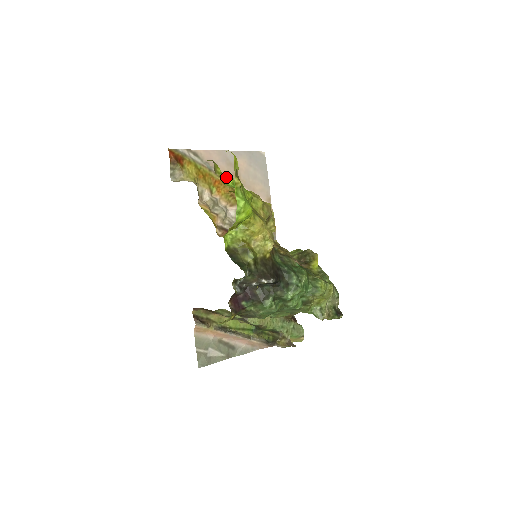
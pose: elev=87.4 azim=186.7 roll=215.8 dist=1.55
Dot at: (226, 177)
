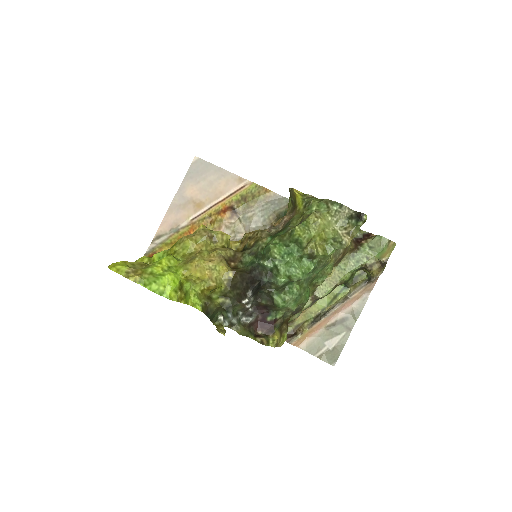
Dot at: (152, 260)
